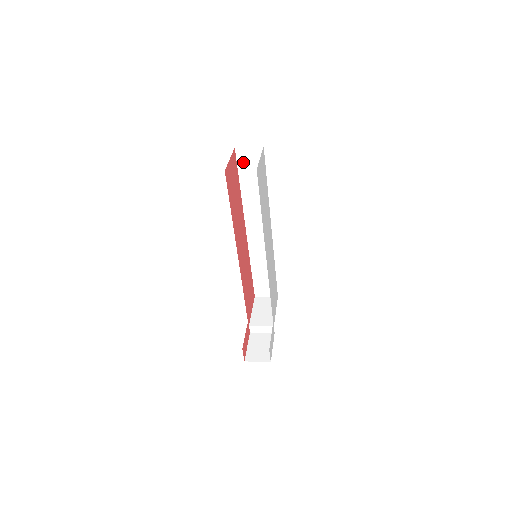
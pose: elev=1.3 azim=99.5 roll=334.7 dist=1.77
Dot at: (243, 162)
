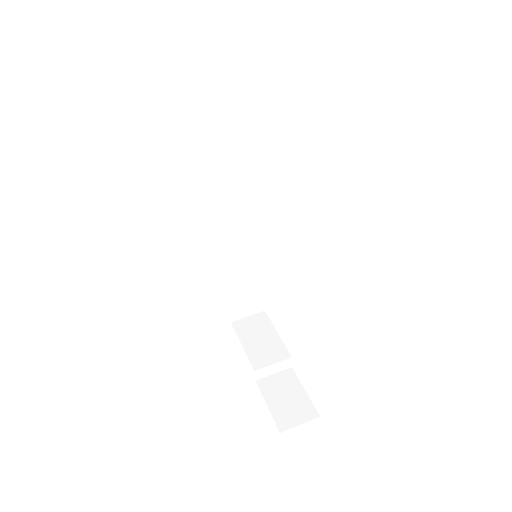
Dot at: (208, 90)
